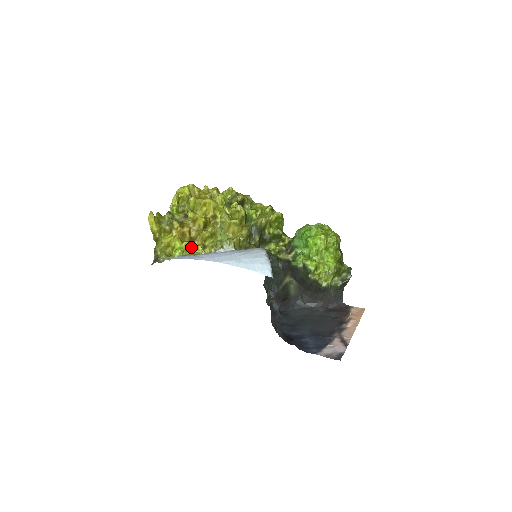
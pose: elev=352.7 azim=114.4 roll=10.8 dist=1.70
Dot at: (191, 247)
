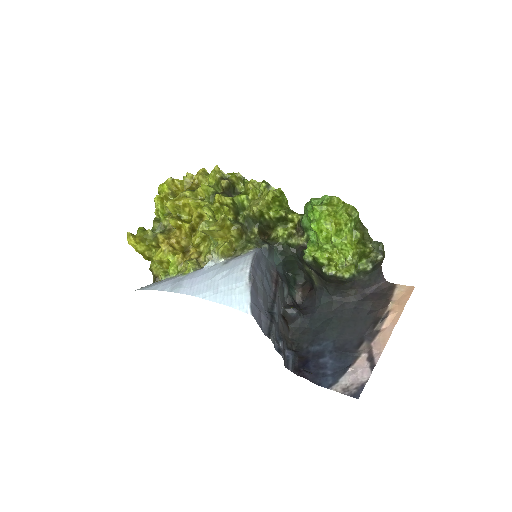
Dot at: (186, 257)
